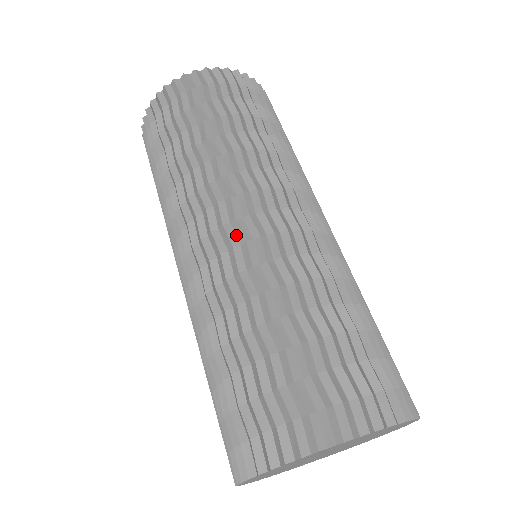
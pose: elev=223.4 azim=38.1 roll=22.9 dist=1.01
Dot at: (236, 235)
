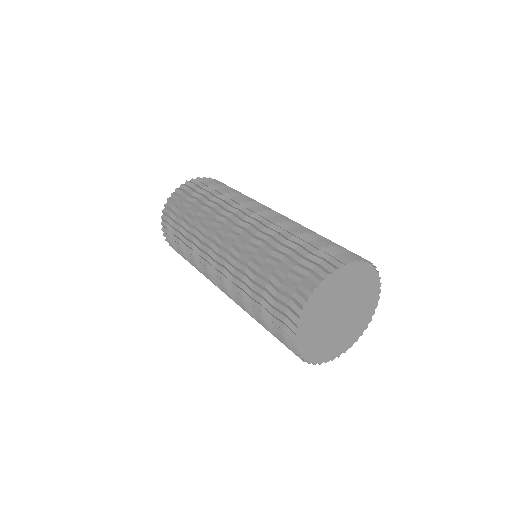
Dot at: (228, 245)
